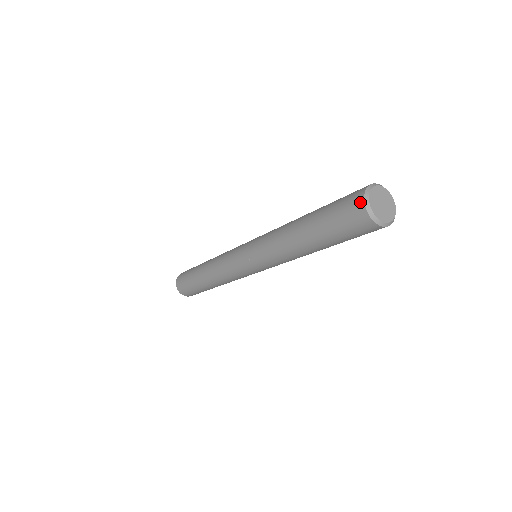
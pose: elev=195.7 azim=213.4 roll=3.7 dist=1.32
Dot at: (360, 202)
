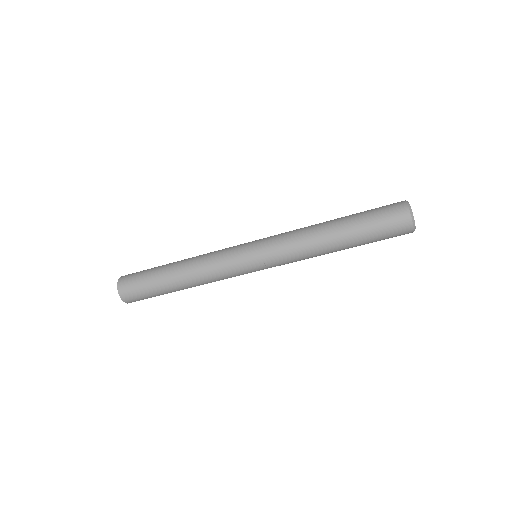
Dot at: (406, 211)
